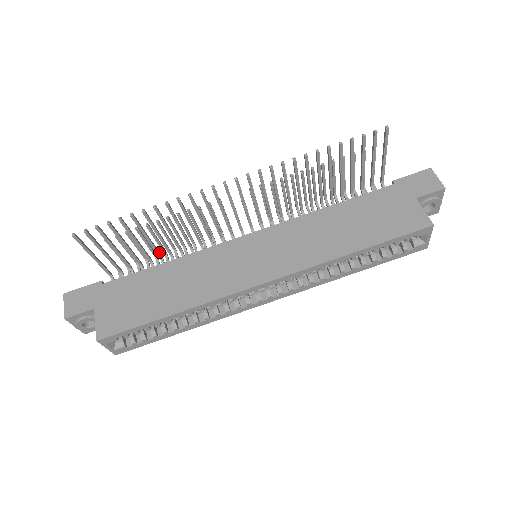
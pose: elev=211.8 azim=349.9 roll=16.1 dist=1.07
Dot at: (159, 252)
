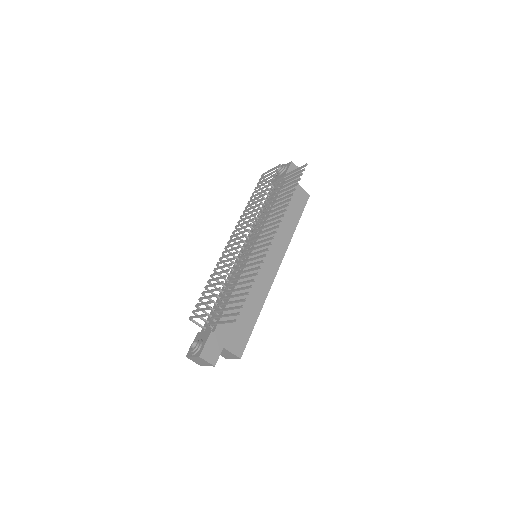
Dot at: (226, 291)
